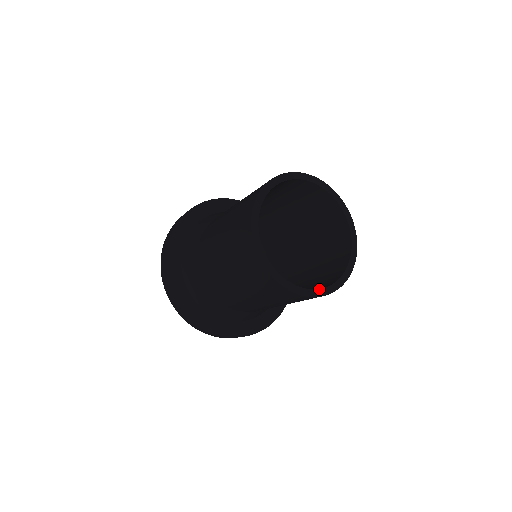
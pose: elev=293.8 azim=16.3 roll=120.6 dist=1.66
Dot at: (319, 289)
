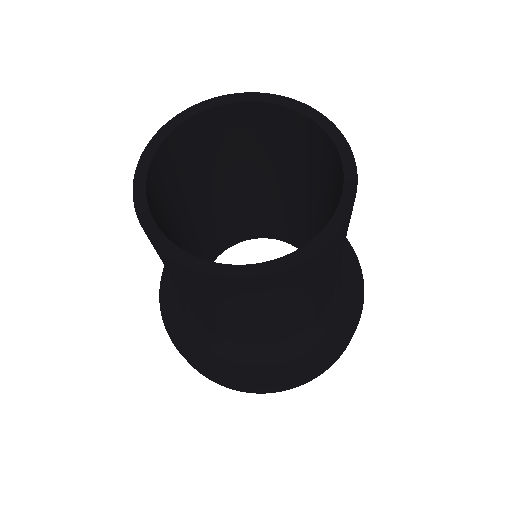
Dot at: (185, 251)
